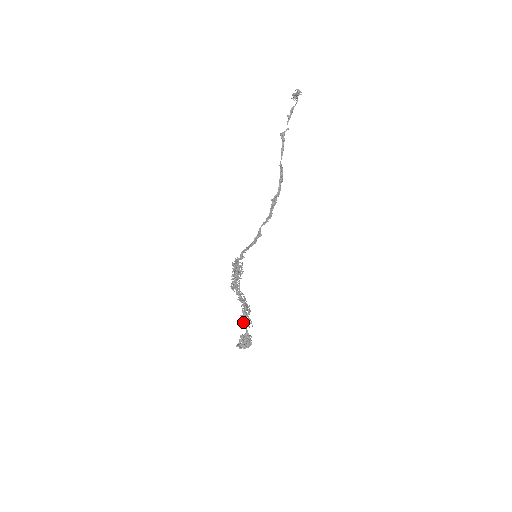
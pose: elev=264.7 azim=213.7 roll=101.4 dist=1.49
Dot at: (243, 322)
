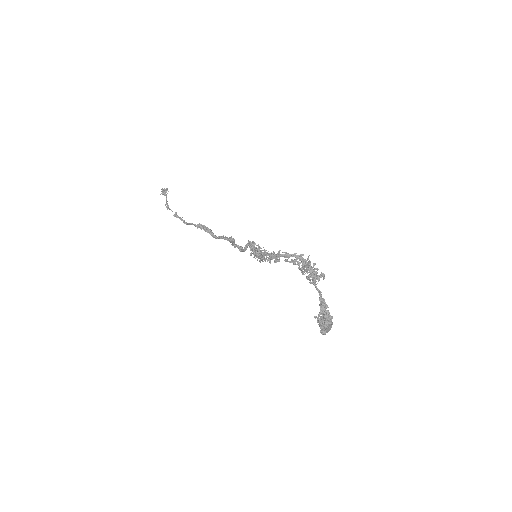
Dot at: (314, 278)
